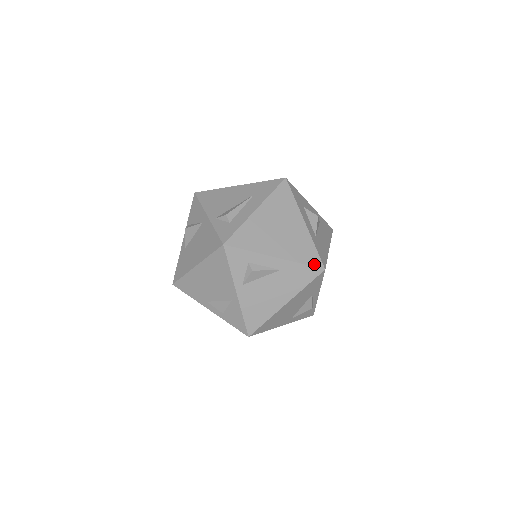
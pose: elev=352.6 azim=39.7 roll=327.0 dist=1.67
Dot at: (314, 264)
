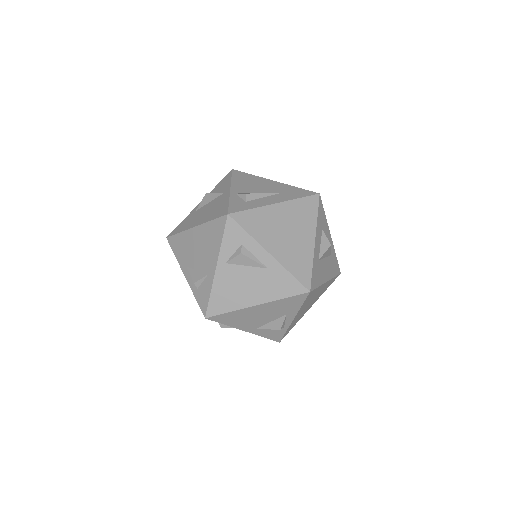
Dot at: (302, 281)
